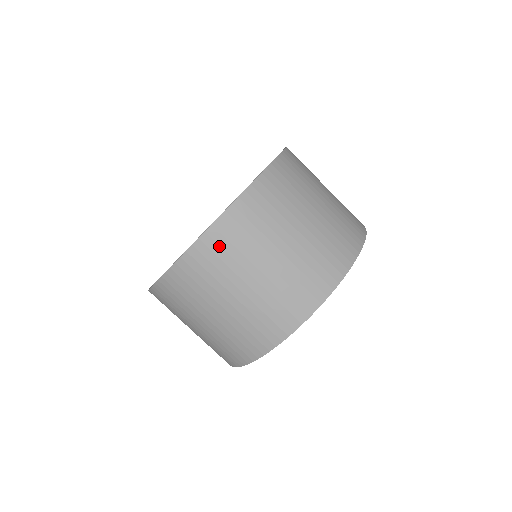
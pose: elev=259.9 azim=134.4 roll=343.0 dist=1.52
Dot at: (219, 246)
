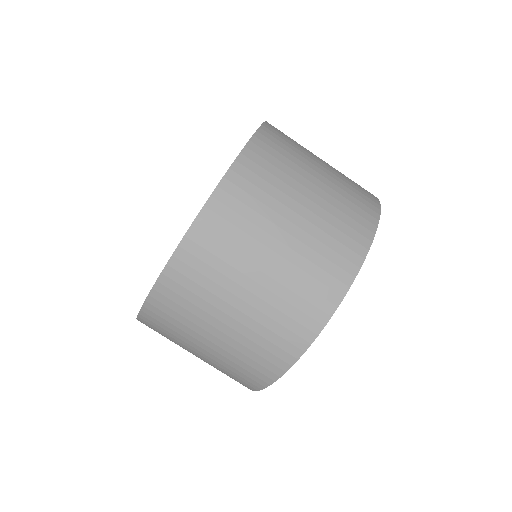
Dot at: (275, 144)
